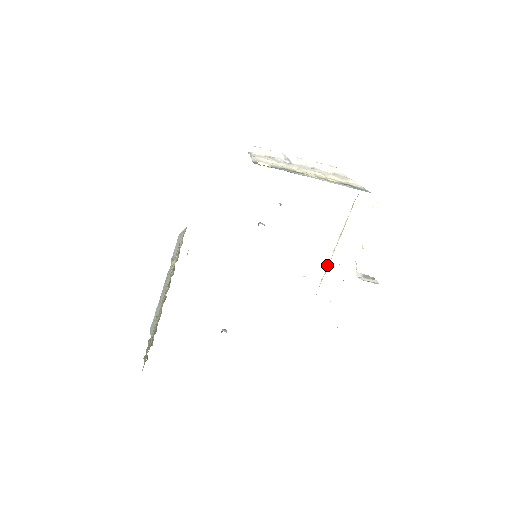
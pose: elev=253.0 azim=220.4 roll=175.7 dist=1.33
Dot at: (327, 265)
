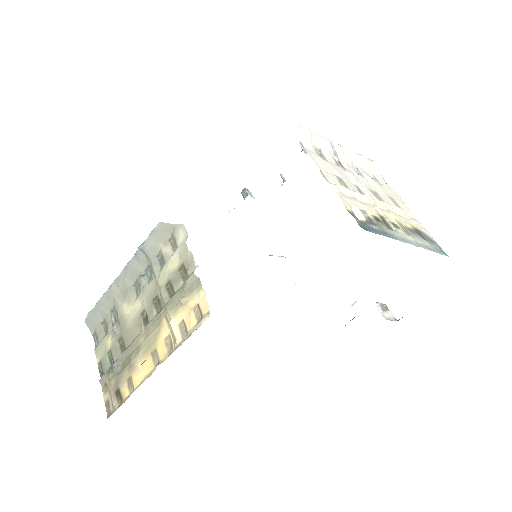
Dot at: occluded
